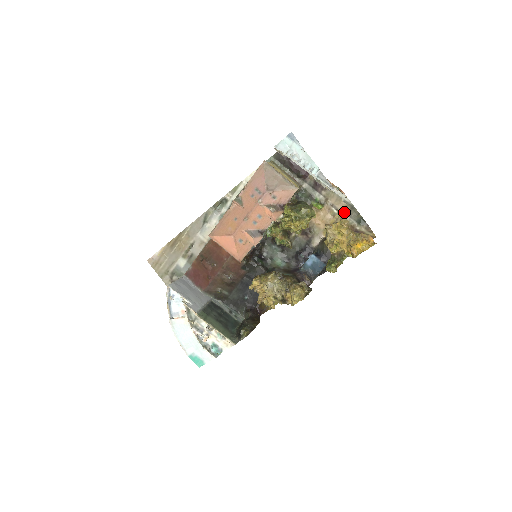
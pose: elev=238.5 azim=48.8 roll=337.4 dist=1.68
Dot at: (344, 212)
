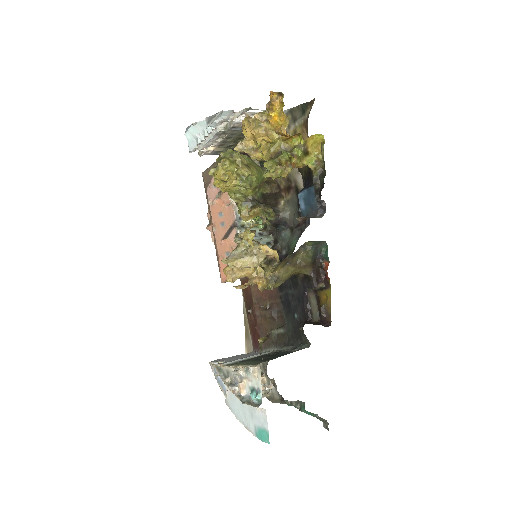
Dot at: (291, 125)
